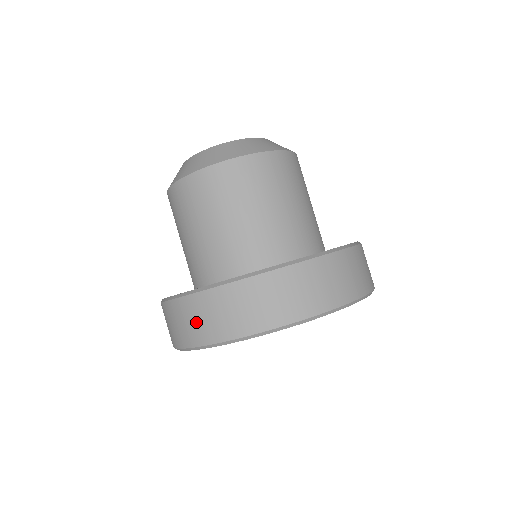
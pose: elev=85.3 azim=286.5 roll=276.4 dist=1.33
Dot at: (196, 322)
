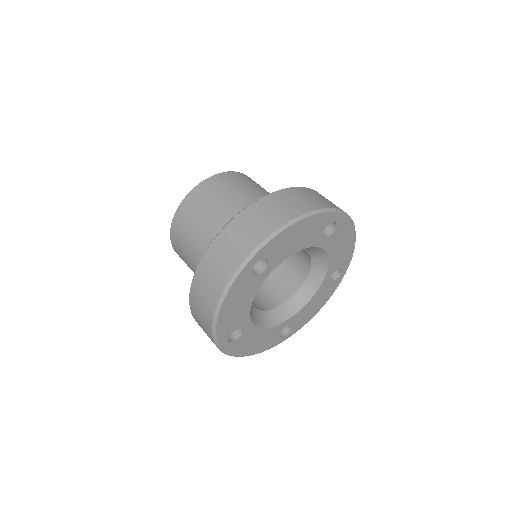
Dot at: (202, 304)
